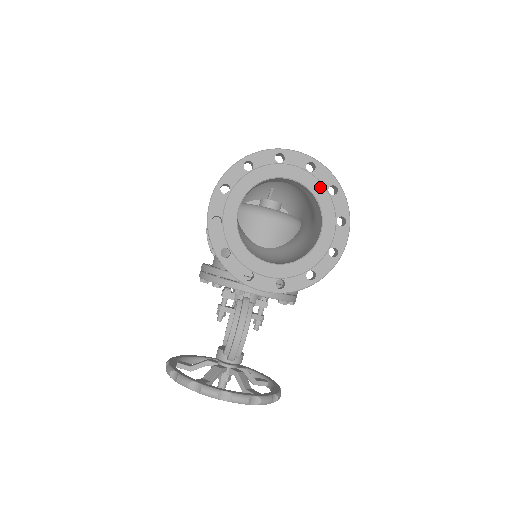
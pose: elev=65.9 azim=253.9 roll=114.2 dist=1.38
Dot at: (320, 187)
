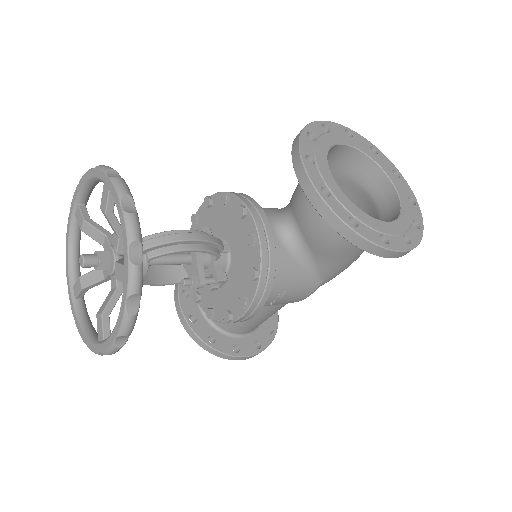
Dot at: (410, 211)
